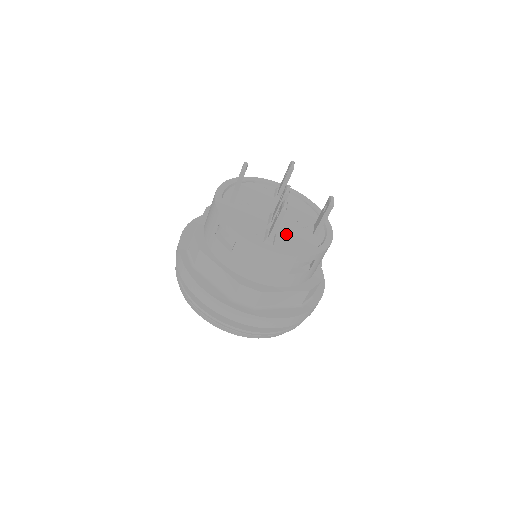
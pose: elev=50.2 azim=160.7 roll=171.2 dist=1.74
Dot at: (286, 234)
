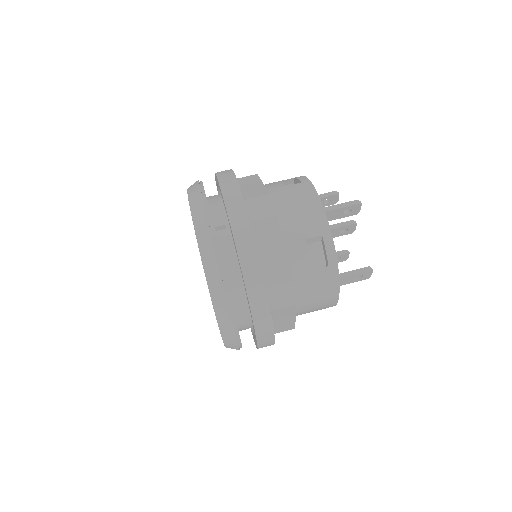
Dot at: occluded
